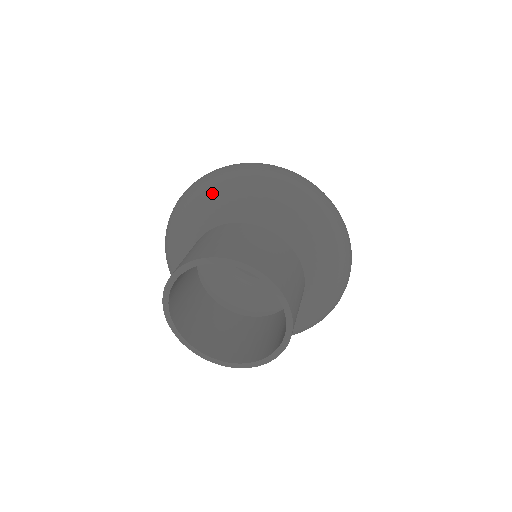
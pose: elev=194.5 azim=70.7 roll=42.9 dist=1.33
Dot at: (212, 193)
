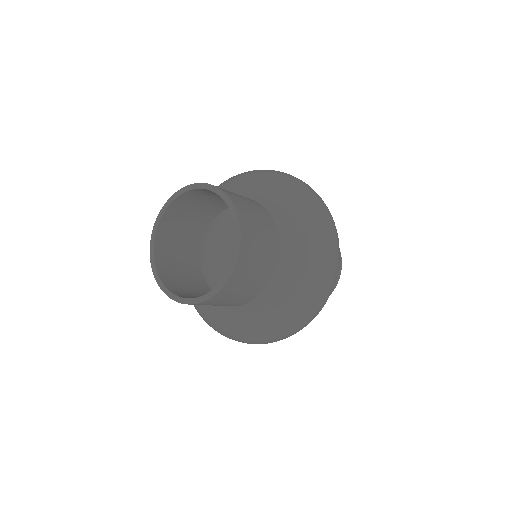
Dot at: occluded
